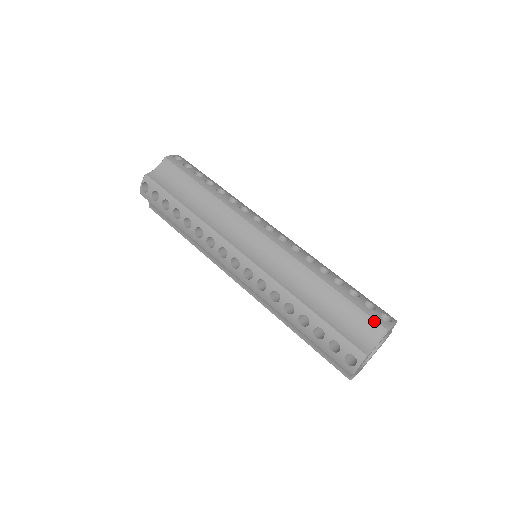
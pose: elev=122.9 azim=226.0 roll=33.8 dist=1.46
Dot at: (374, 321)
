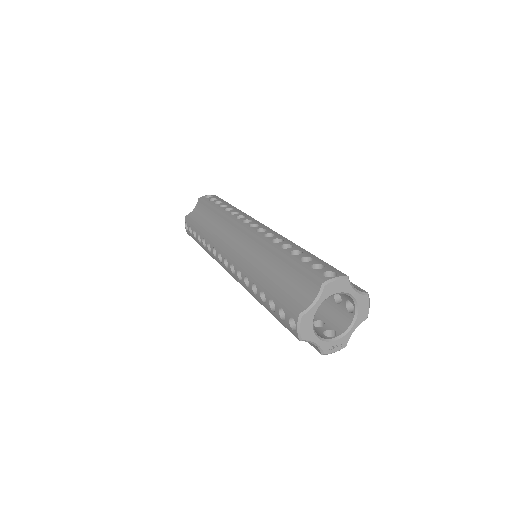
Dot at: (312, 279)
